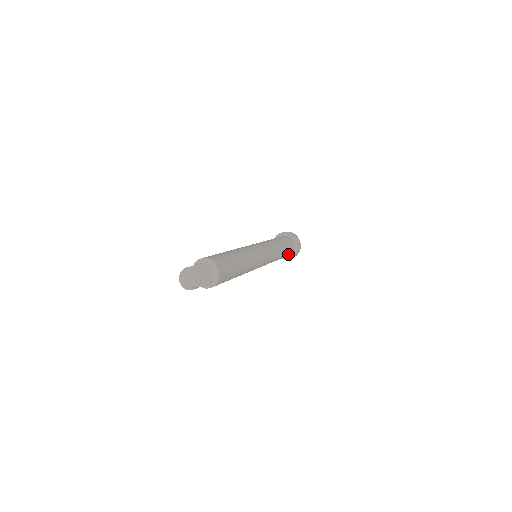
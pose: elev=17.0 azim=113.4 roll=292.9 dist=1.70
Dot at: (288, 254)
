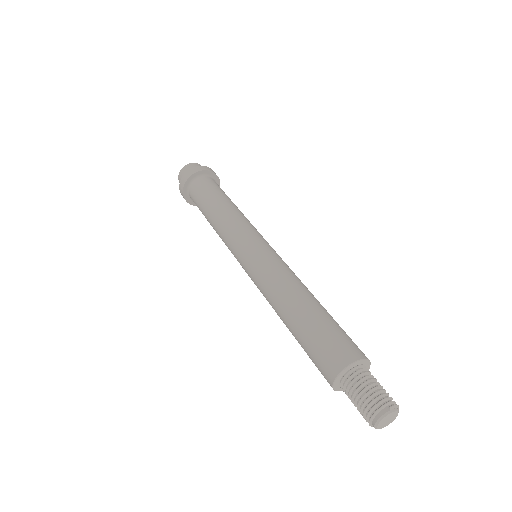
Dot at: occluded
